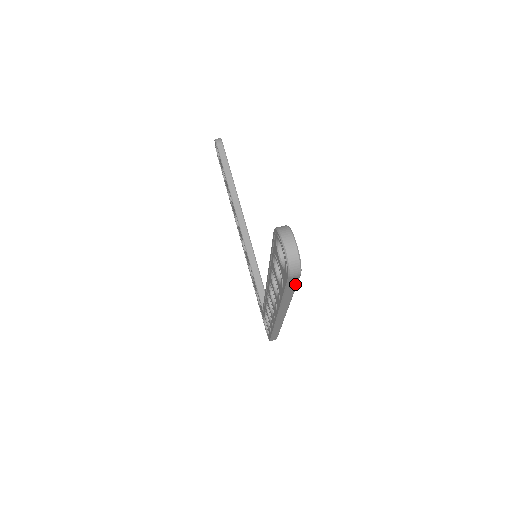
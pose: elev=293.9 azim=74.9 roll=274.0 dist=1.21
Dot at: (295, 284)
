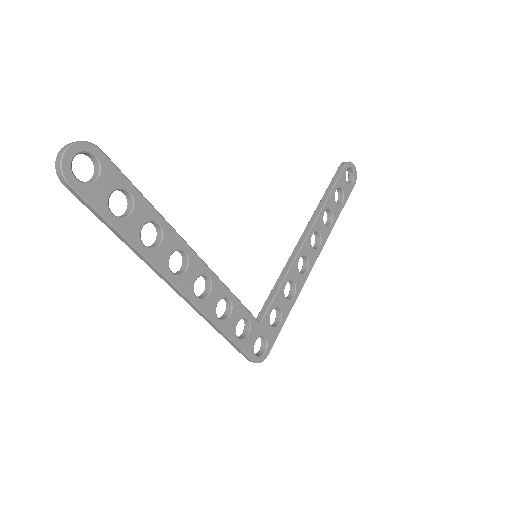
Dot at: (89, 205)
